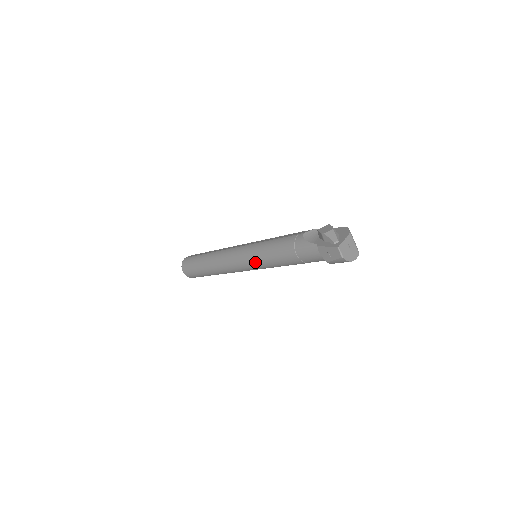
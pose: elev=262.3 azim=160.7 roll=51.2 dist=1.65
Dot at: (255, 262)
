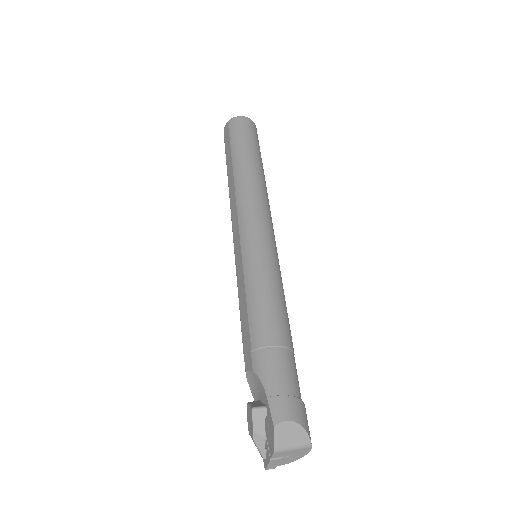
Dot at: occluded
